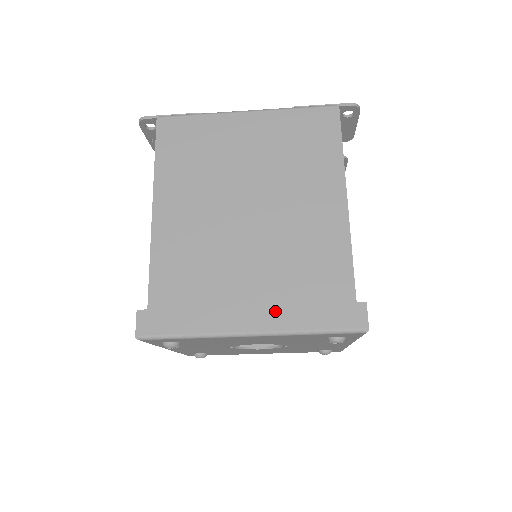
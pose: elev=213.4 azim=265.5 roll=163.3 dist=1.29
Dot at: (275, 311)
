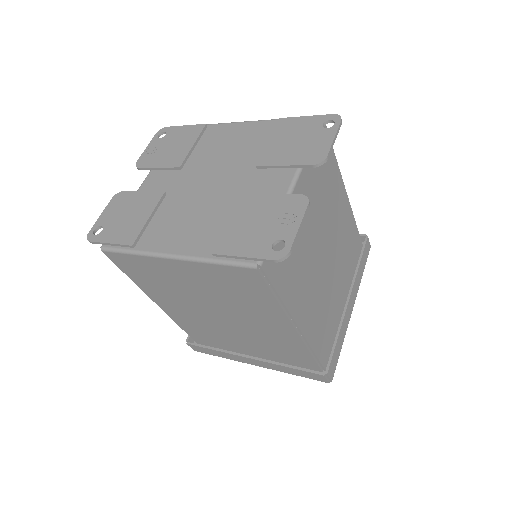
Dot at: (266, 364)
